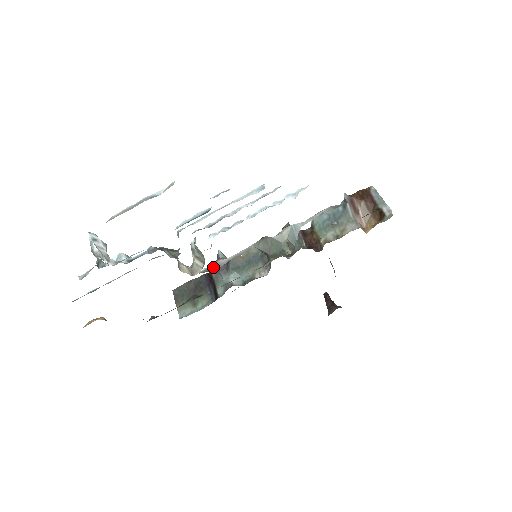
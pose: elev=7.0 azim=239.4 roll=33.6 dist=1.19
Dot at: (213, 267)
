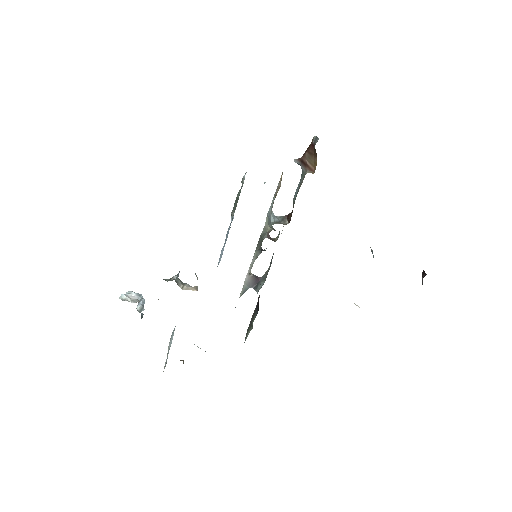
Dot at: (245, 287)
